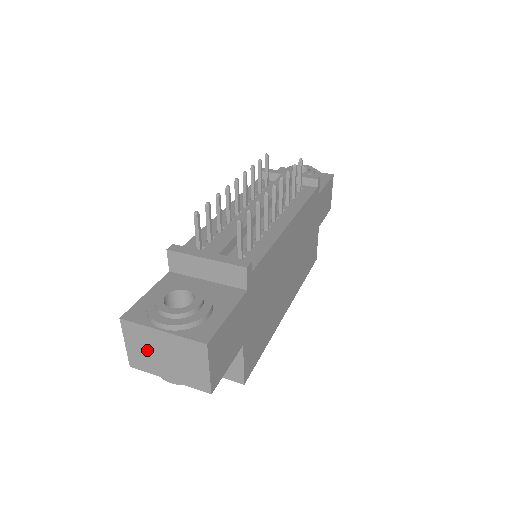
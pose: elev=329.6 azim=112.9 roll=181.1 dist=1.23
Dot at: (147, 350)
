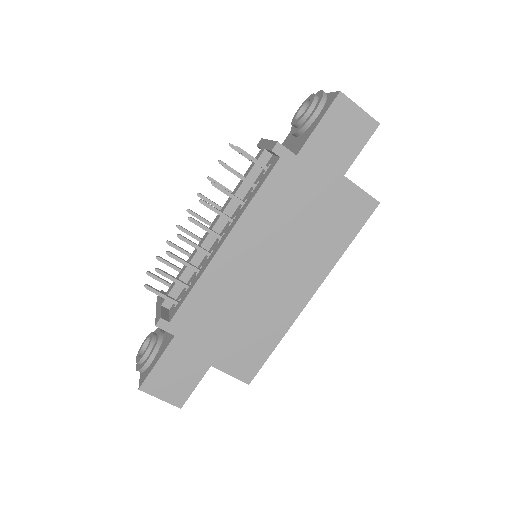
Dot at: occluded
